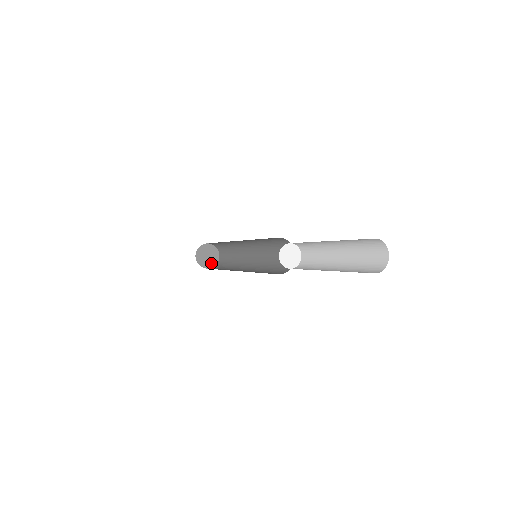
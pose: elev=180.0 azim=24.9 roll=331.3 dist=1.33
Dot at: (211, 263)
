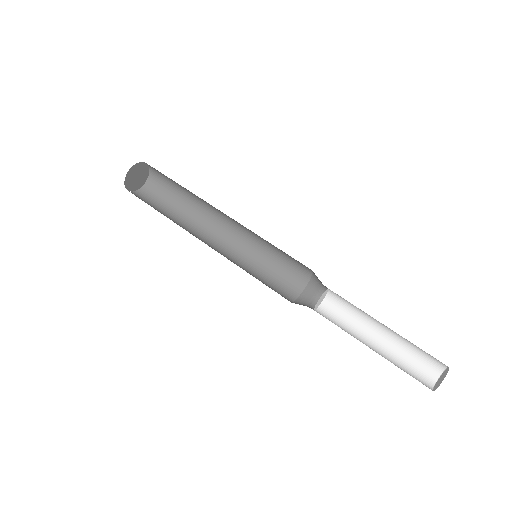
Dot at: (141, 182)
